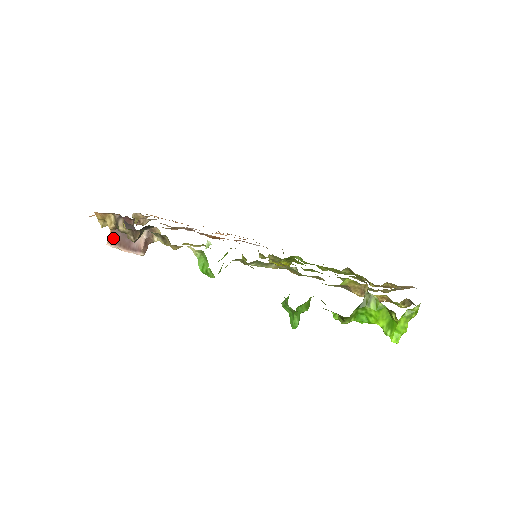
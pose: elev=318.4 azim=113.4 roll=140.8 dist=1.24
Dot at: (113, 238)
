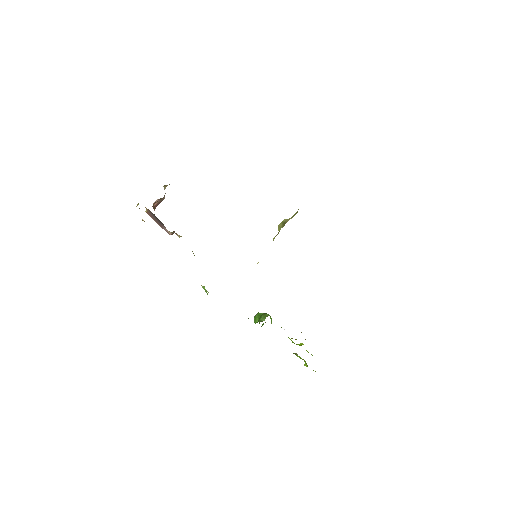
Dot at: (149, 214)
